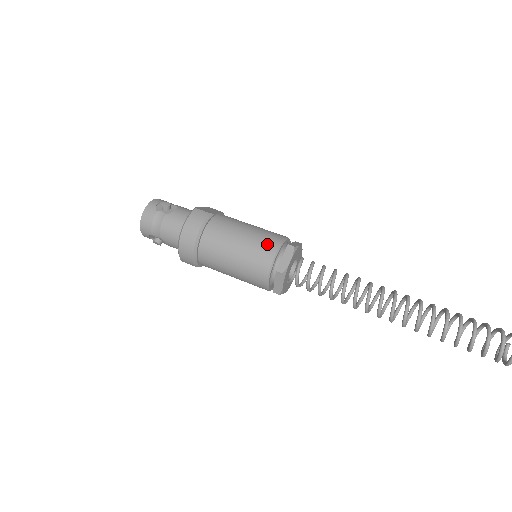
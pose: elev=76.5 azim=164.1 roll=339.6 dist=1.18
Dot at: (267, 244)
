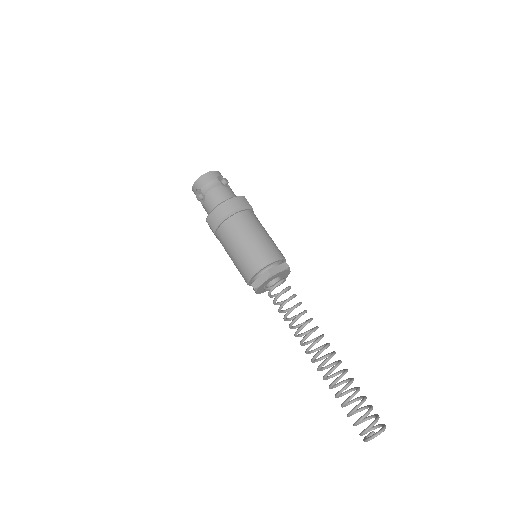
Dot at: (274, 251)
